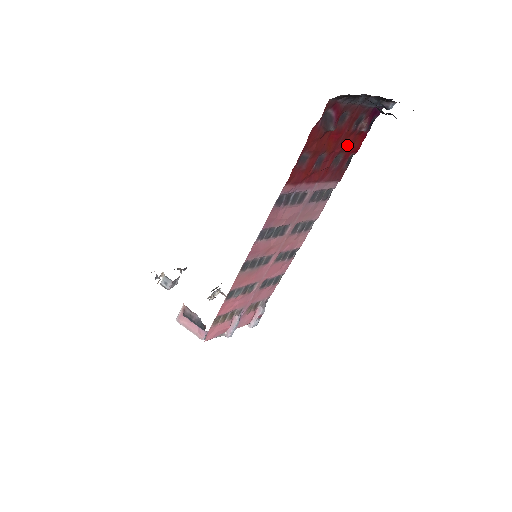
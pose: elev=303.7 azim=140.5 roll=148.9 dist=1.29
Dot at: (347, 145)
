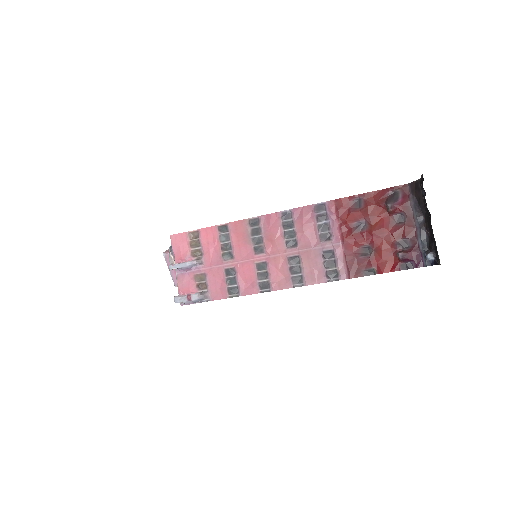
Dot at: (382, 250)
